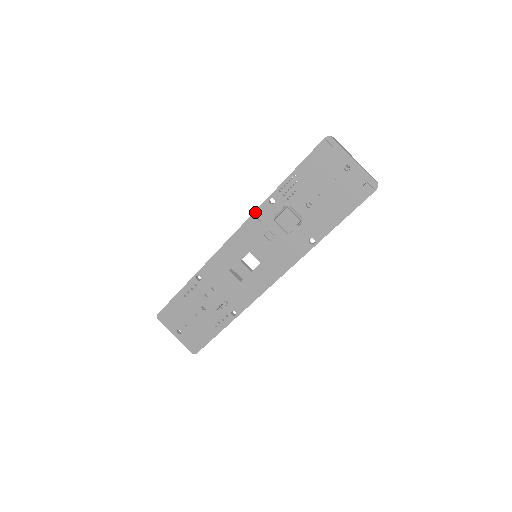
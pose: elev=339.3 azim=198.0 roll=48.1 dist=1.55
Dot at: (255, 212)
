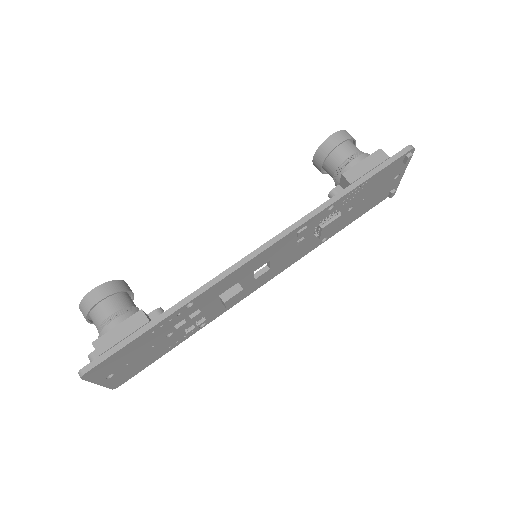
Dot at: (310, 220)
